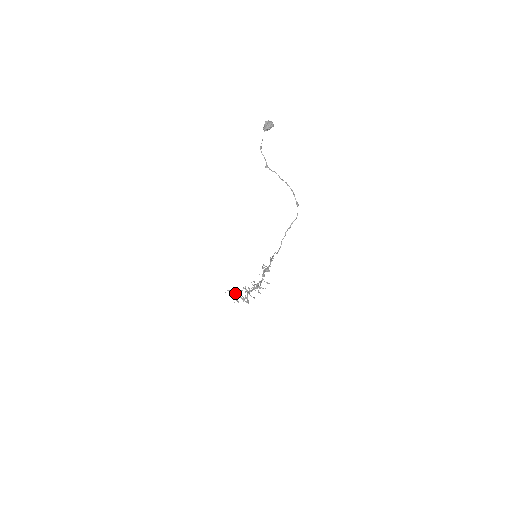
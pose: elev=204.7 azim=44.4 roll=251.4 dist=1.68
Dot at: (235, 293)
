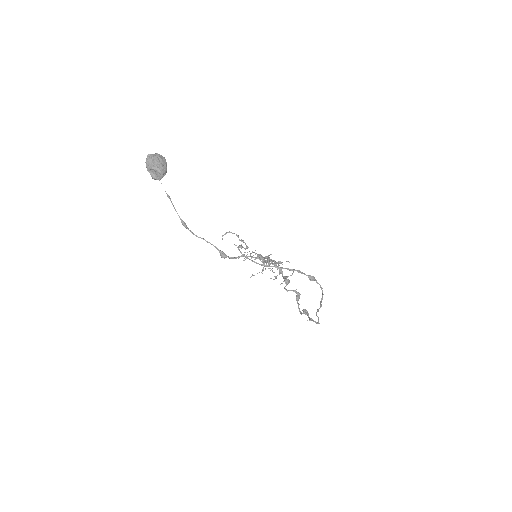
Dot at: (238, 246)
